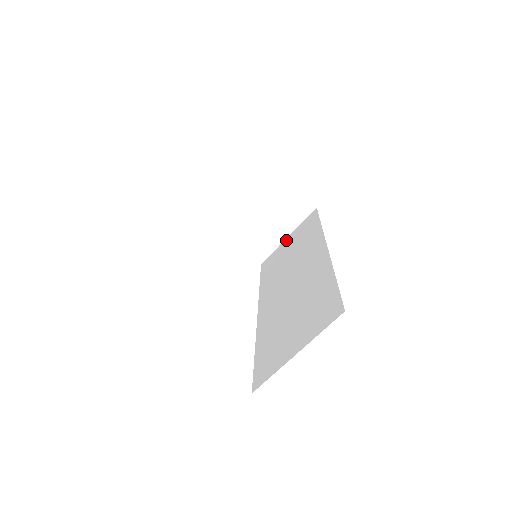
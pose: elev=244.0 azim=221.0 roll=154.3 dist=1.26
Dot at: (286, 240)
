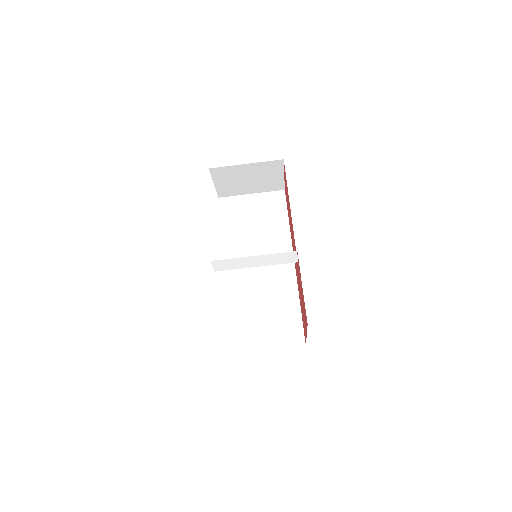
Dot at: (250, 197)
